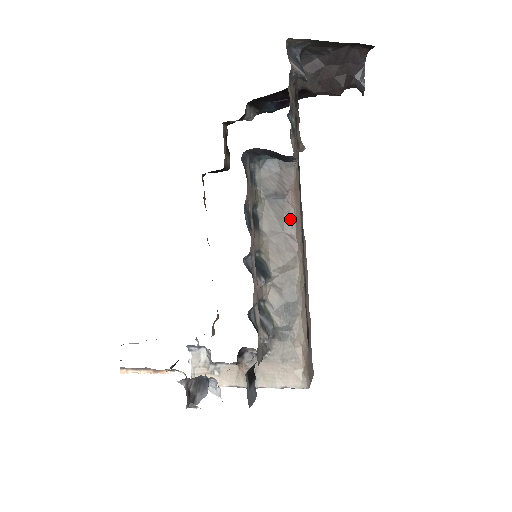
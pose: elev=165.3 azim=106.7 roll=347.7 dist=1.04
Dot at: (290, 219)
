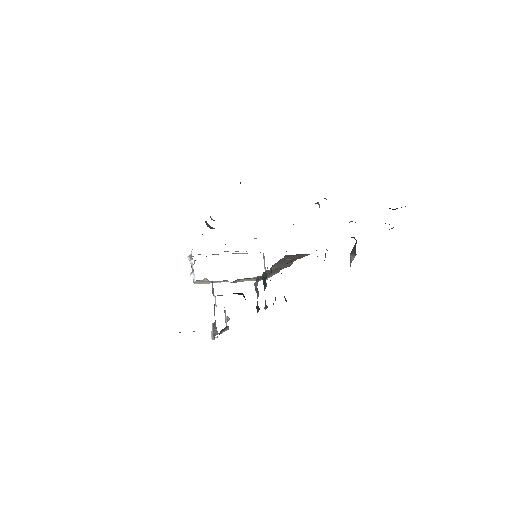
Dot at: (293, 261)
